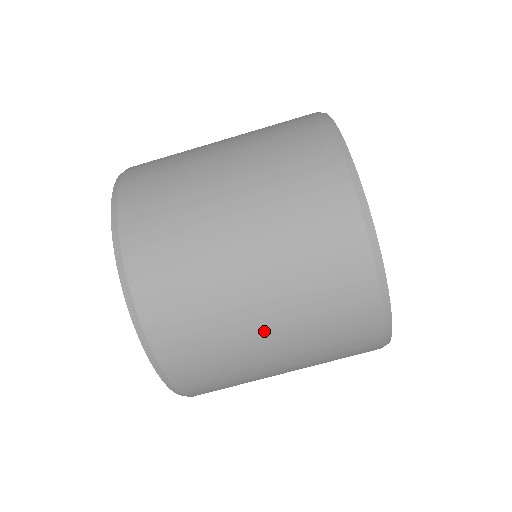
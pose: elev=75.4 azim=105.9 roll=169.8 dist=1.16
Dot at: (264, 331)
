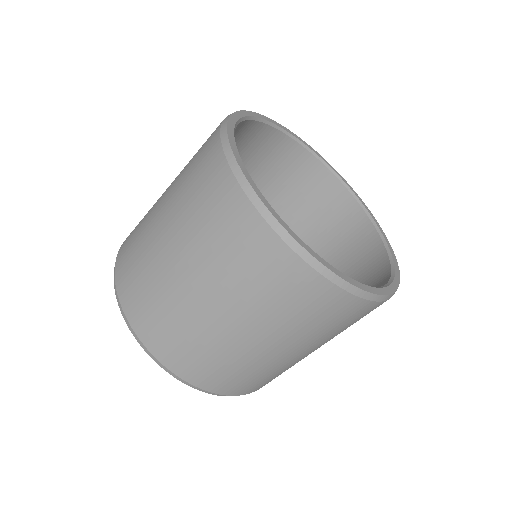
Dot at: (305, 354)
